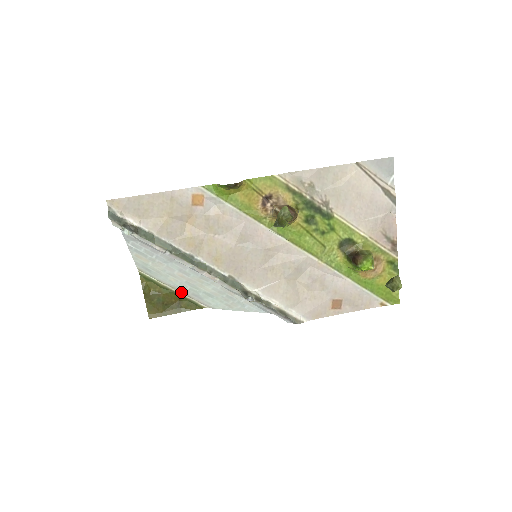
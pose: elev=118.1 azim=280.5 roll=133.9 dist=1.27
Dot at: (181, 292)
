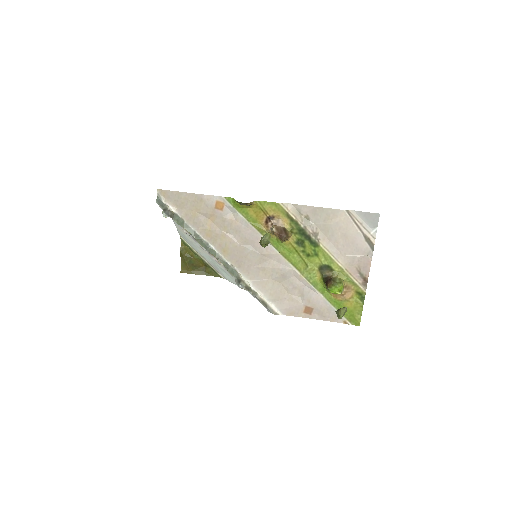
Dot at: (207, 261)
